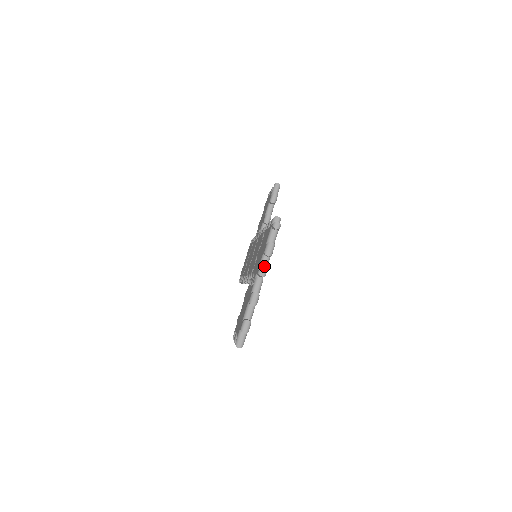
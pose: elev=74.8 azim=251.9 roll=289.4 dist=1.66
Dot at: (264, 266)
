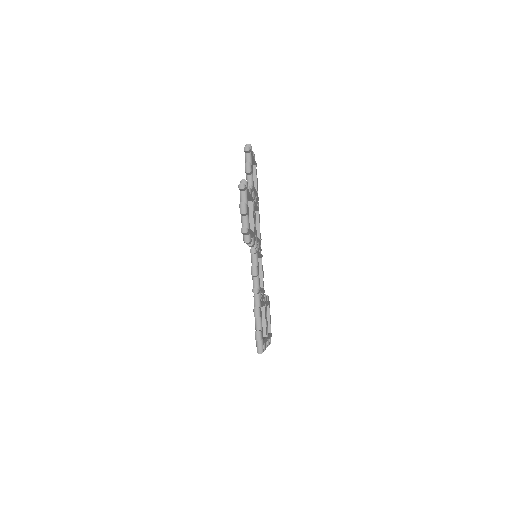
Dot at: occluded
